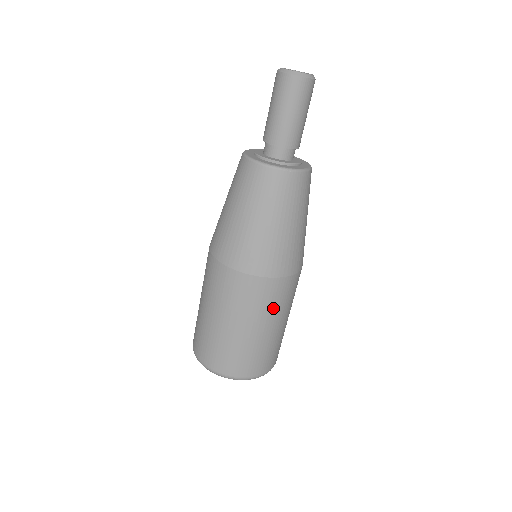
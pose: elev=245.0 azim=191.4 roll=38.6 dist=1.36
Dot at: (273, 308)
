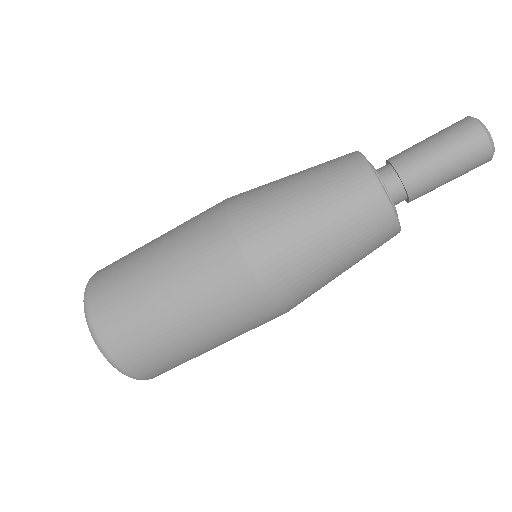
Dot at: (204, 288)
